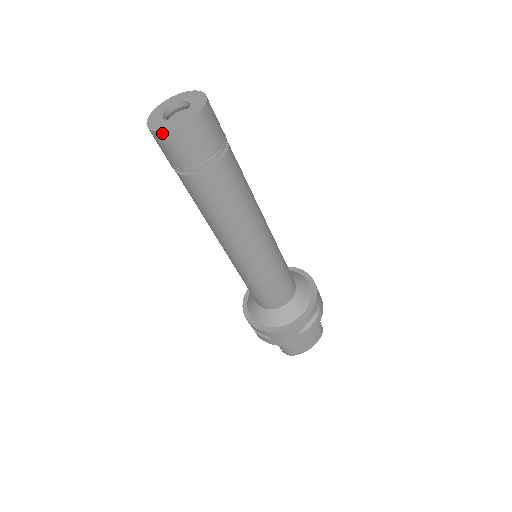
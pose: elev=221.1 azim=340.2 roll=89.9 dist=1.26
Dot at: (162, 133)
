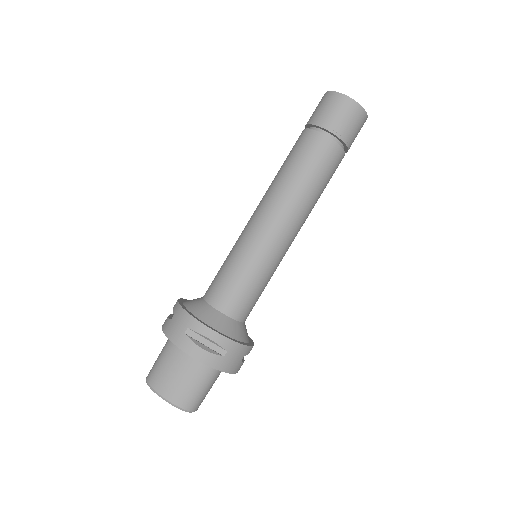
Dot at: (328, 92)
